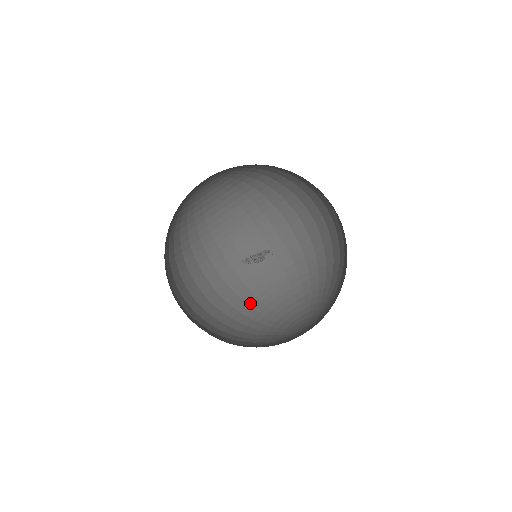
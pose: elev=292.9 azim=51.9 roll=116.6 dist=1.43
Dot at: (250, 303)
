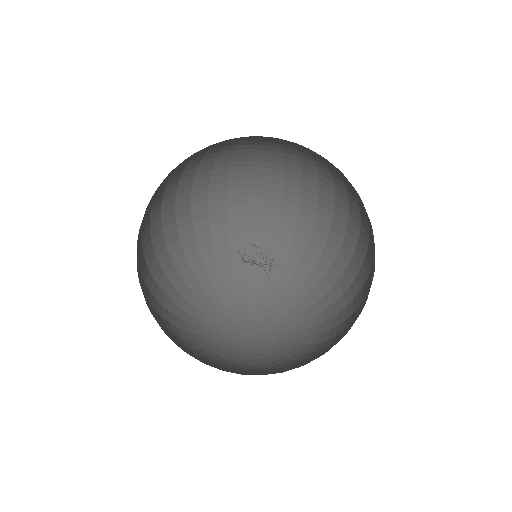
Dot at: (232, 252)
